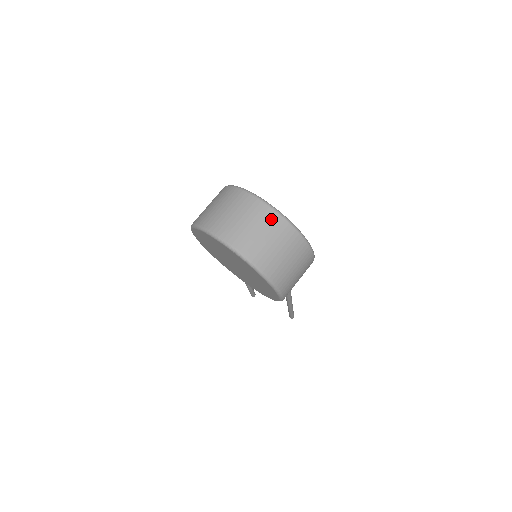
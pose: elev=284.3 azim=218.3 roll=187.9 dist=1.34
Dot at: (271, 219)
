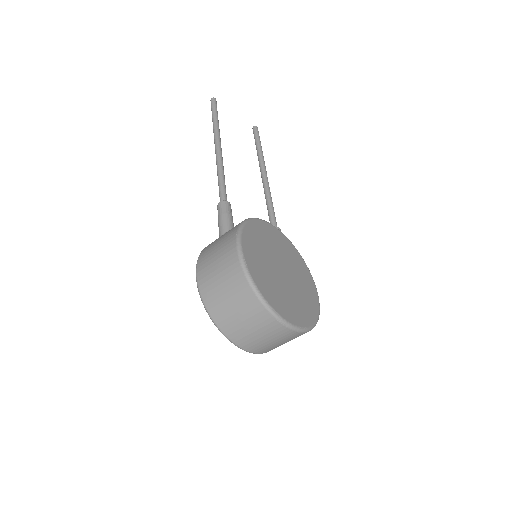
Dot at: (295, 336)
